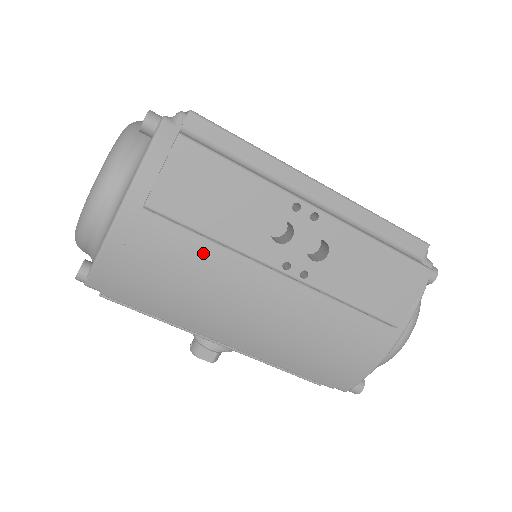
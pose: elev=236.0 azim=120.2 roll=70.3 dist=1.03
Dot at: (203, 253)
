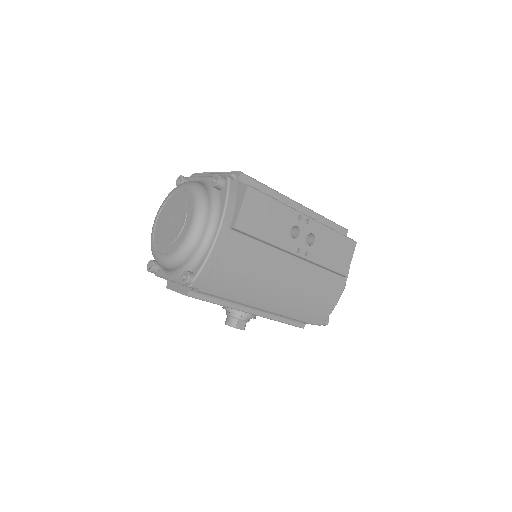
Dot at: (258, 251)
